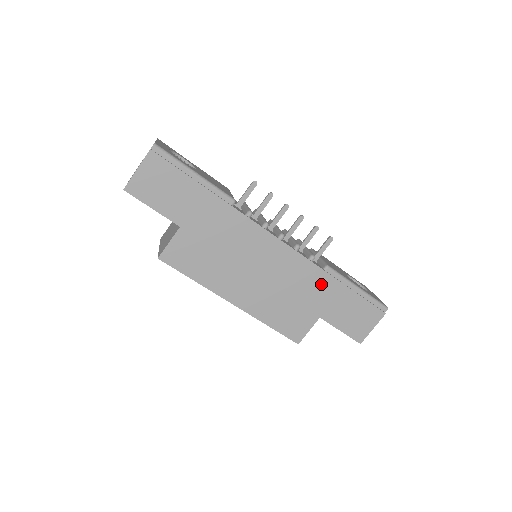
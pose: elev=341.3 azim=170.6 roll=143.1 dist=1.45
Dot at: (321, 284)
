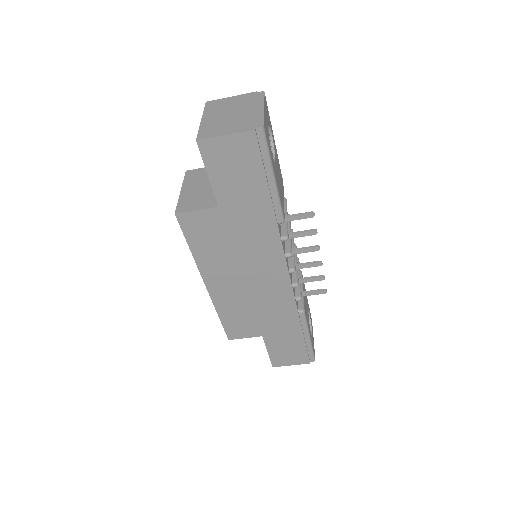
Dot at: (286, 319)
